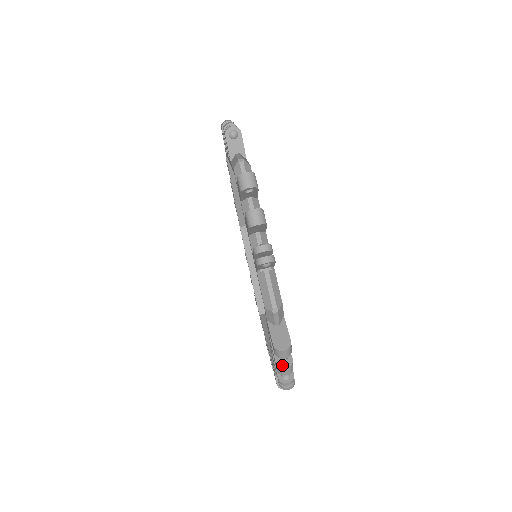
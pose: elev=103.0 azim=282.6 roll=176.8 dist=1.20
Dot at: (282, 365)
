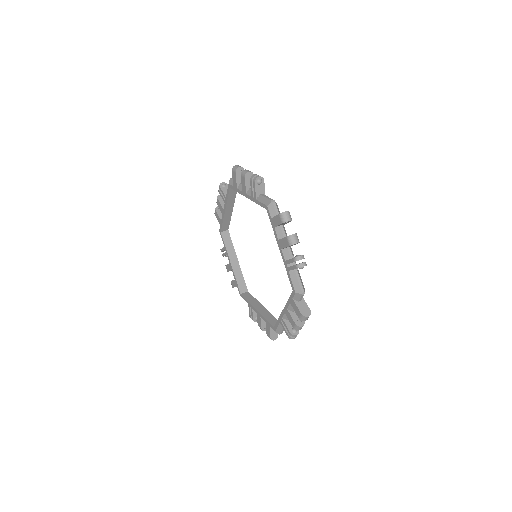
Dot at: (290, 235)
